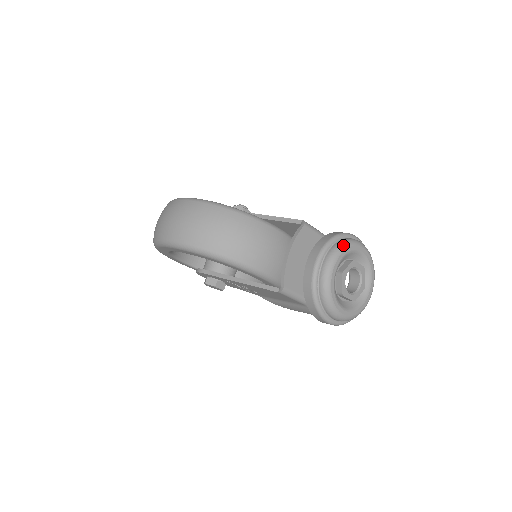
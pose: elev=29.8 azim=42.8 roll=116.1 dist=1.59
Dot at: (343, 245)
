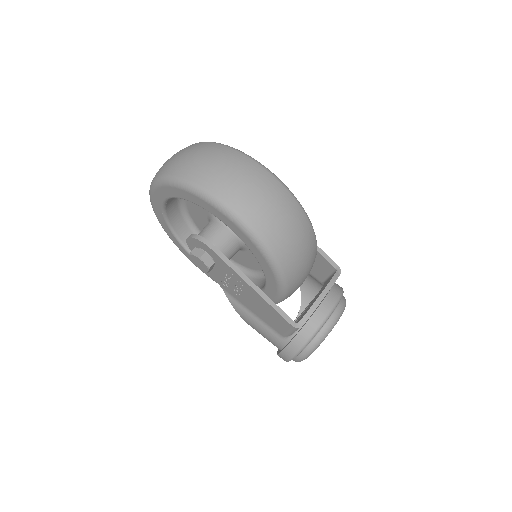
Dot at: occluded
